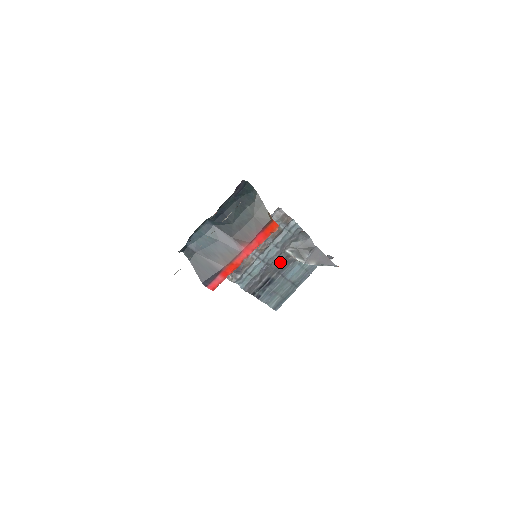
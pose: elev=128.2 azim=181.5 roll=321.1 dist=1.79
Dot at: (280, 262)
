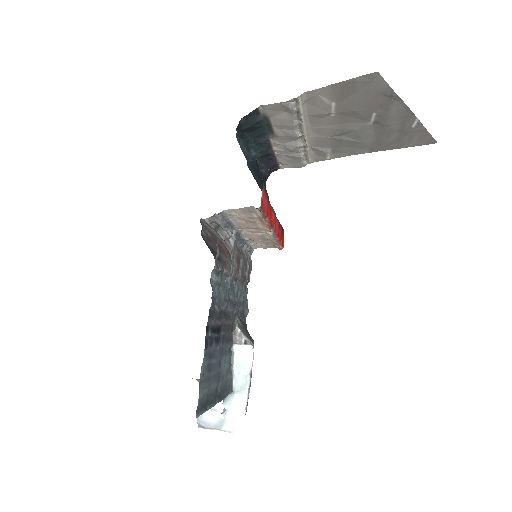
Dot at: (230, 322)
